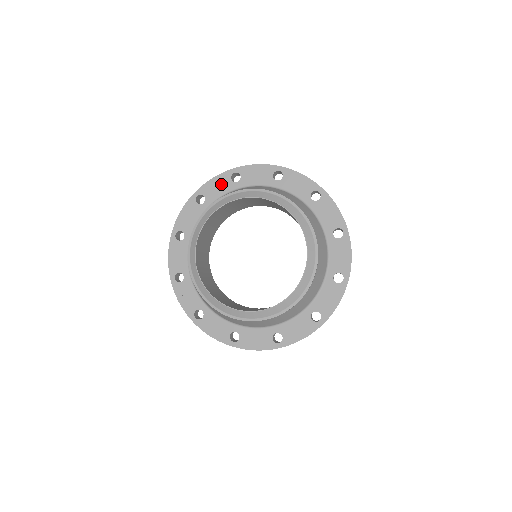
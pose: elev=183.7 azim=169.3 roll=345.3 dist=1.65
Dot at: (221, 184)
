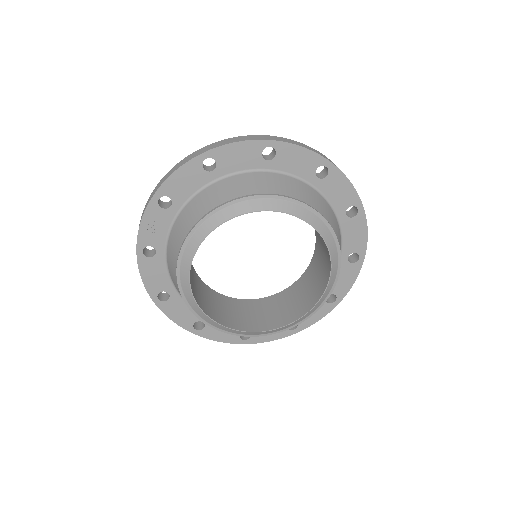
Dot at: (303, 162)
